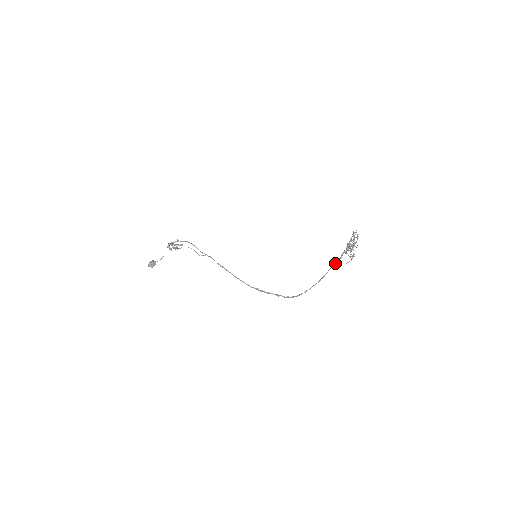
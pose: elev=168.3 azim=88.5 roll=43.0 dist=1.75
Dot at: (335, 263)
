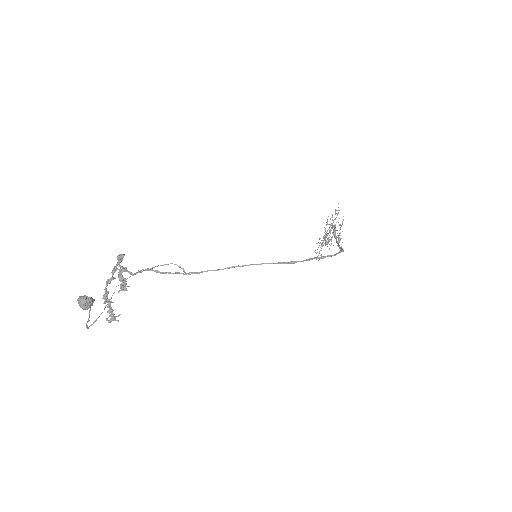
Dot at: (335, 236)
